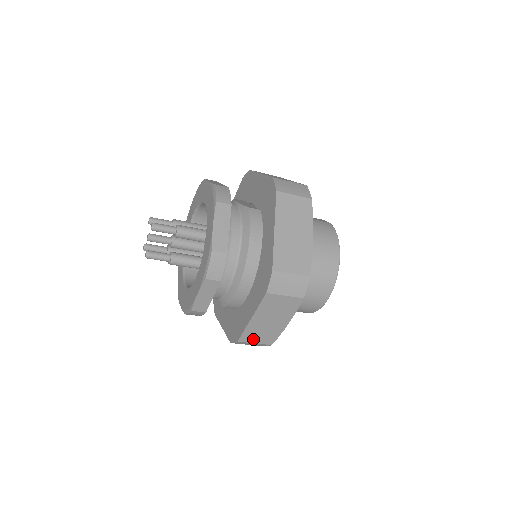
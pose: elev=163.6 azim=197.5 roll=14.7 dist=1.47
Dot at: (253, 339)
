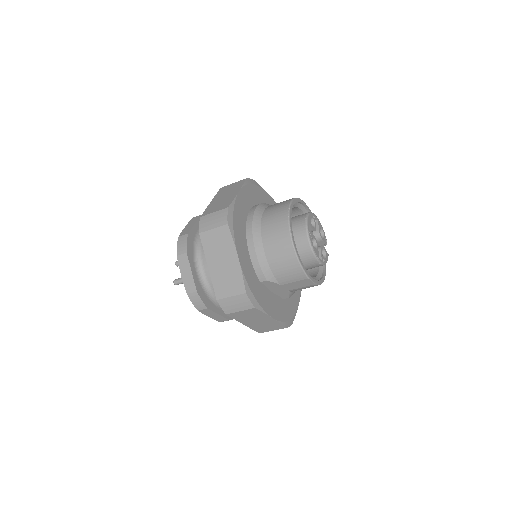
Dot at: (226, 292)
